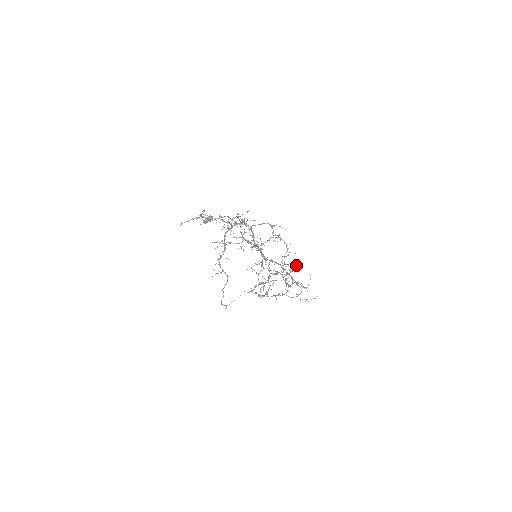
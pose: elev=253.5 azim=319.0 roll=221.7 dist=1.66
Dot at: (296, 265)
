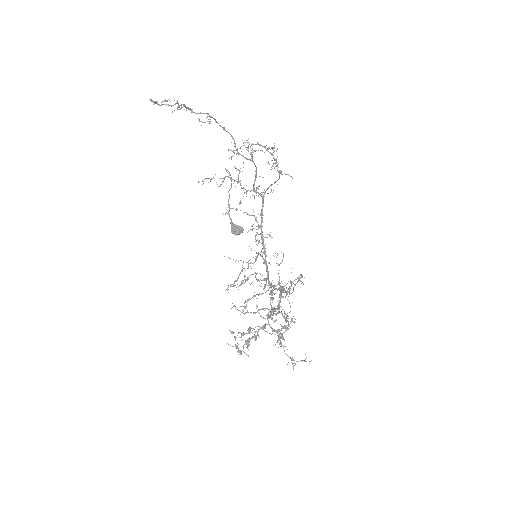
Dot at: occluded
